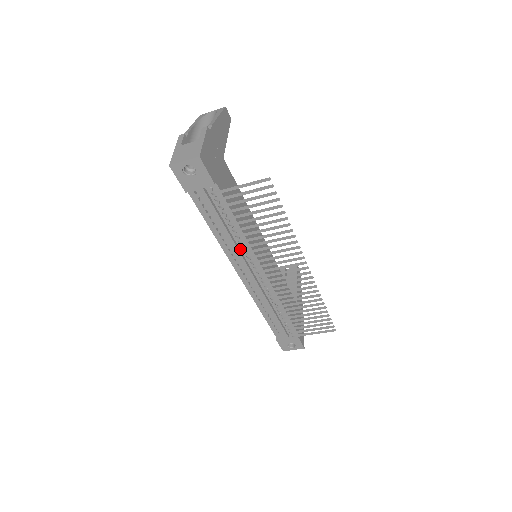
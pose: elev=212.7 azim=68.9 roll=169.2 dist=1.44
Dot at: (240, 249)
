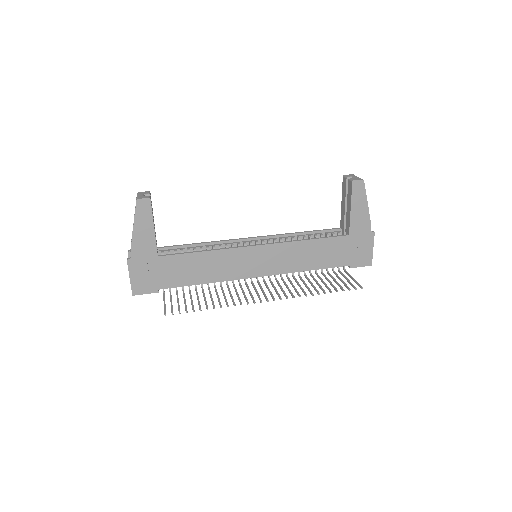
Dot at: occluded
